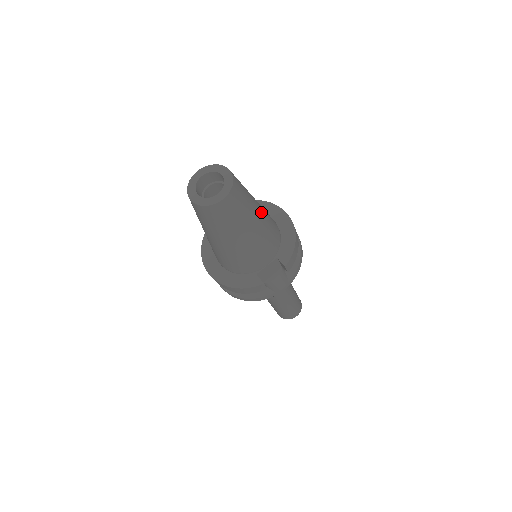
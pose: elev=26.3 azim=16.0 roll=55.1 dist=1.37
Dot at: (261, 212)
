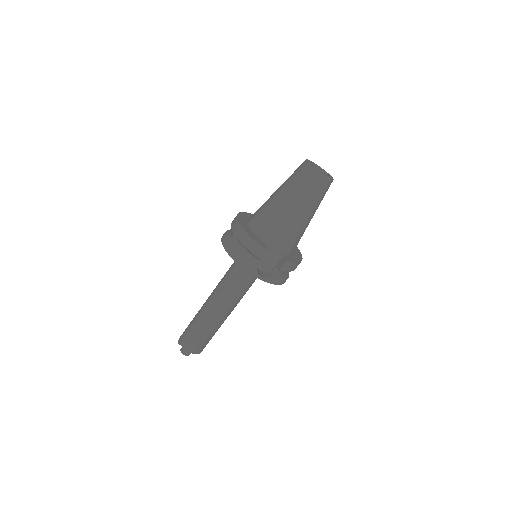
Dot at: occluded
